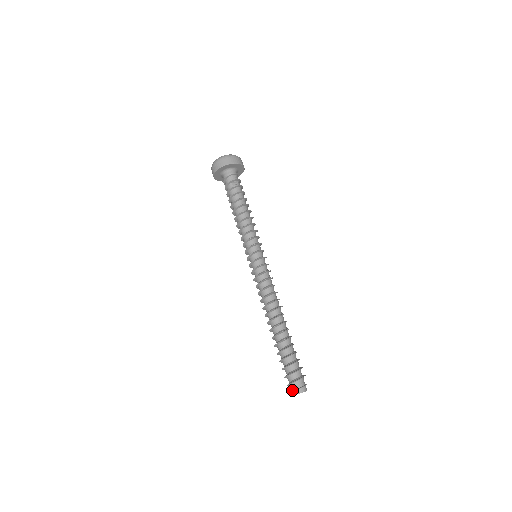
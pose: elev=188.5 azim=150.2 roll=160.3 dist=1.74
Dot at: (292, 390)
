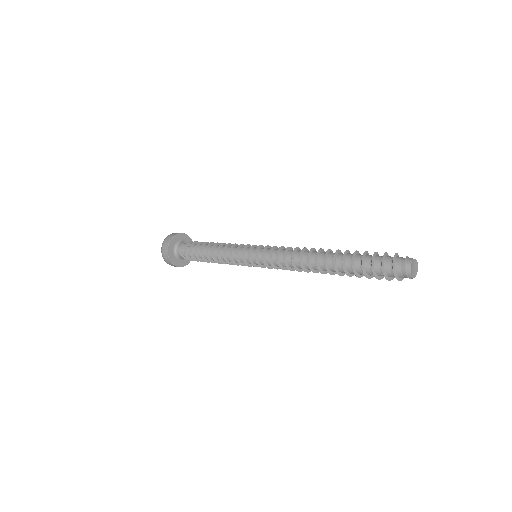
Dot at: (403, 272)
